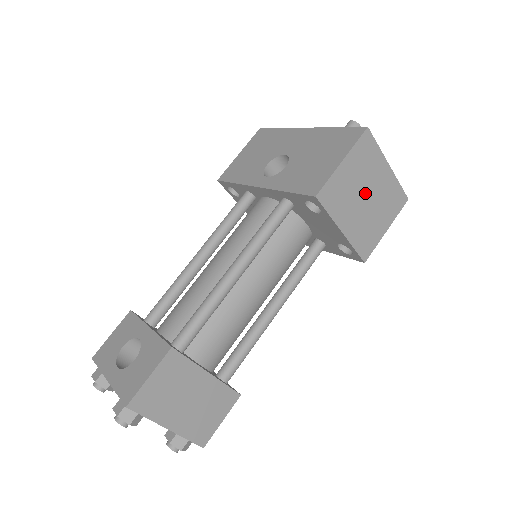
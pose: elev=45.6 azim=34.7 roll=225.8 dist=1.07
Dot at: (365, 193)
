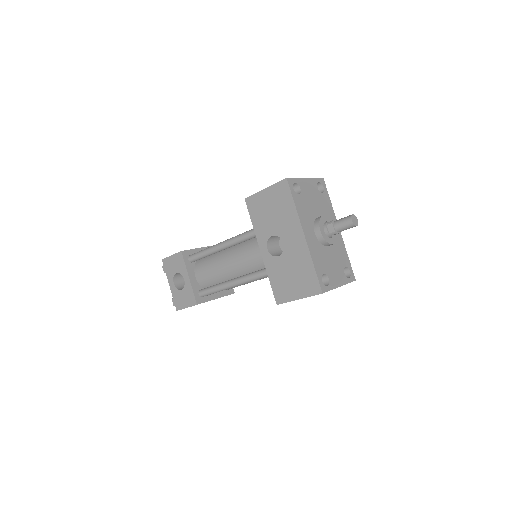
Dot at: occluded
